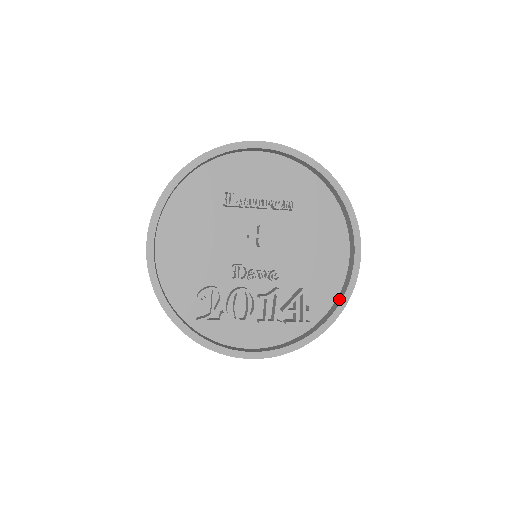
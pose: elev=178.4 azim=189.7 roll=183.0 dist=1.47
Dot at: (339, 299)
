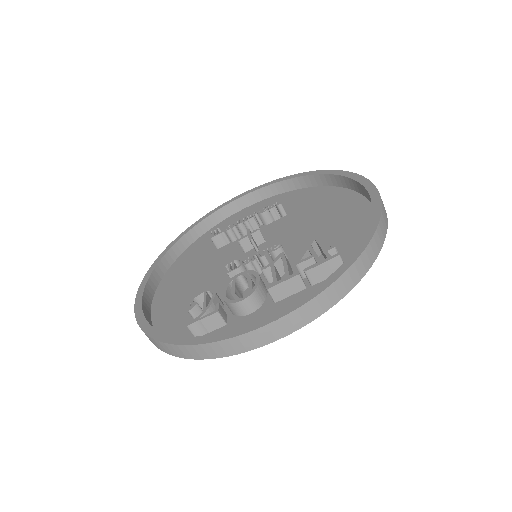
Dot at: occluded
